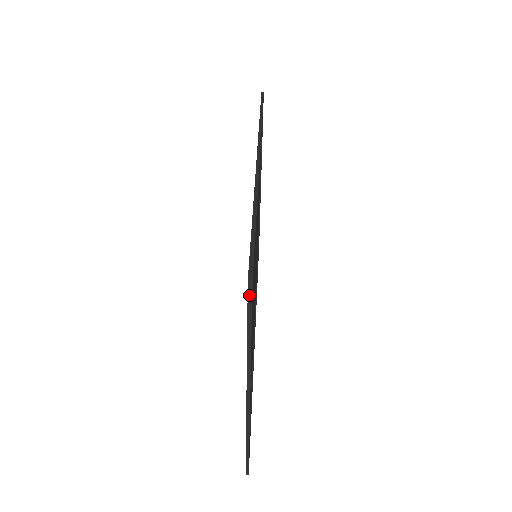
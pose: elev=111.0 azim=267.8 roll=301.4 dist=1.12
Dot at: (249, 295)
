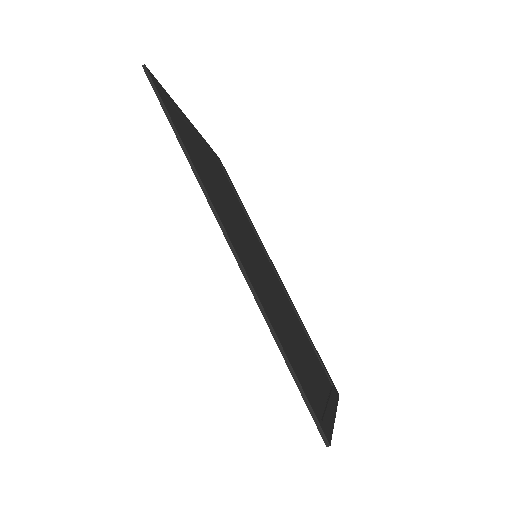
Dot at: occluded
